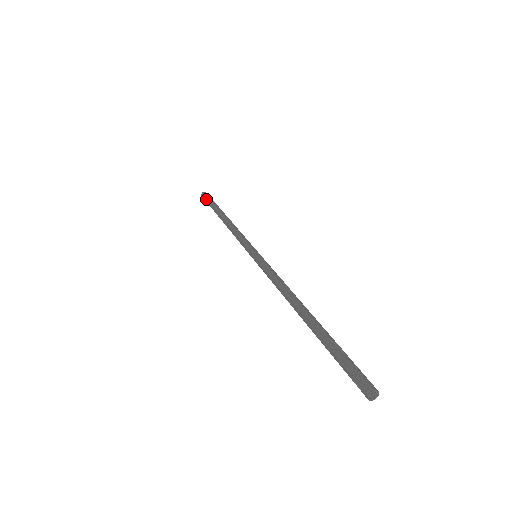
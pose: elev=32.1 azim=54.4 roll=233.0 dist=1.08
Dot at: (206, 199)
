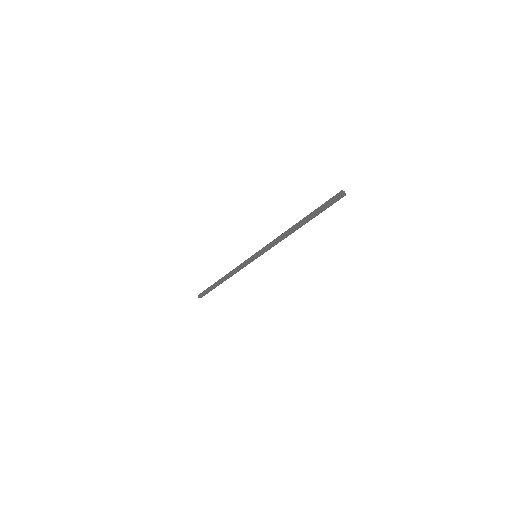
Dot at: (204, 290)
